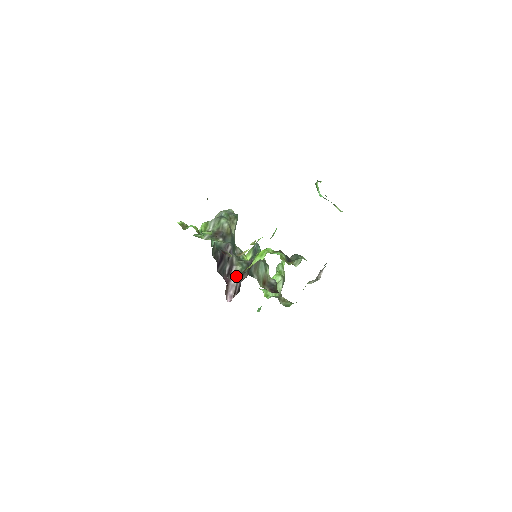
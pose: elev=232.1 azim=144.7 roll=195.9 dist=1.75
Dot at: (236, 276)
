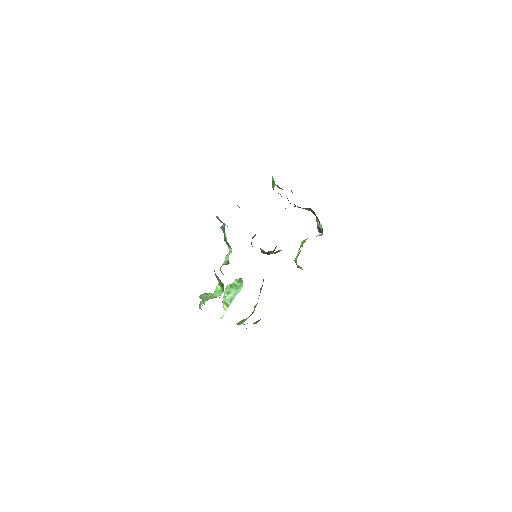
Dot at: occluded
